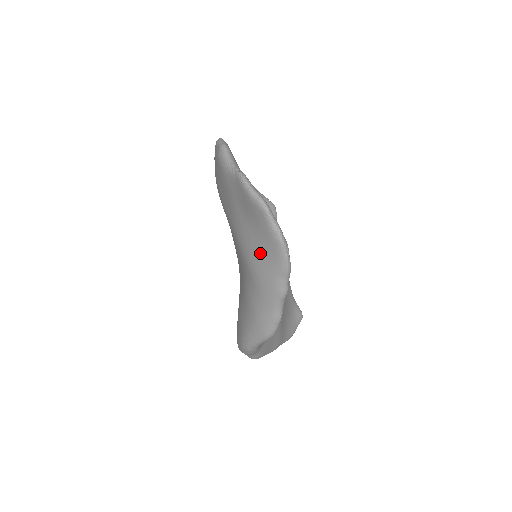
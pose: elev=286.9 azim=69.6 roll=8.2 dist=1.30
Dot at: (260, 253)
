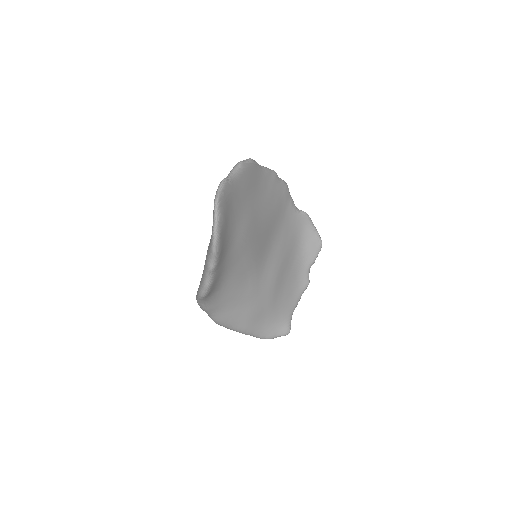
Dot at: occluded
